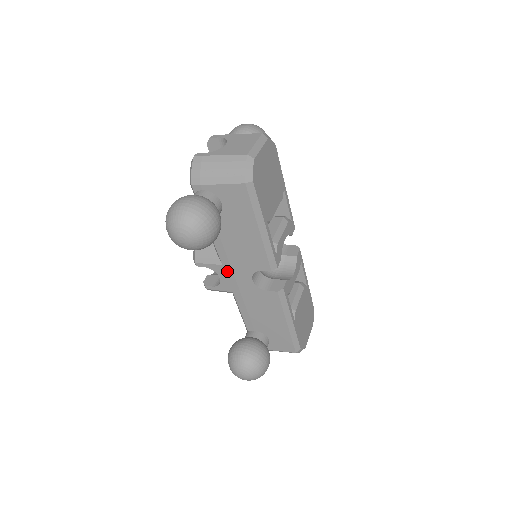
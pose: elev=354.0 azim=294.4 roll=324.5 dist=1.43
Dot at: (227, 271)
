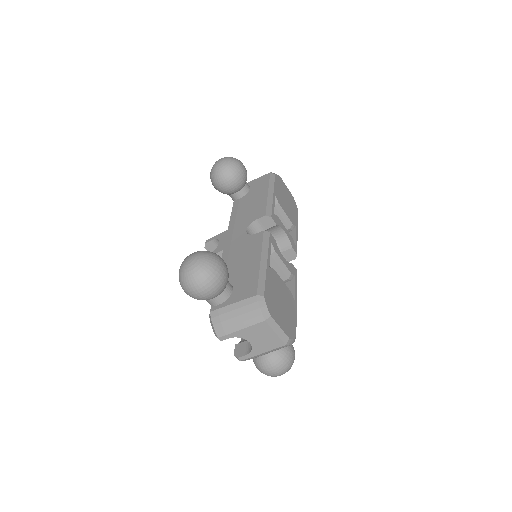
Dot at: (229, 233)
